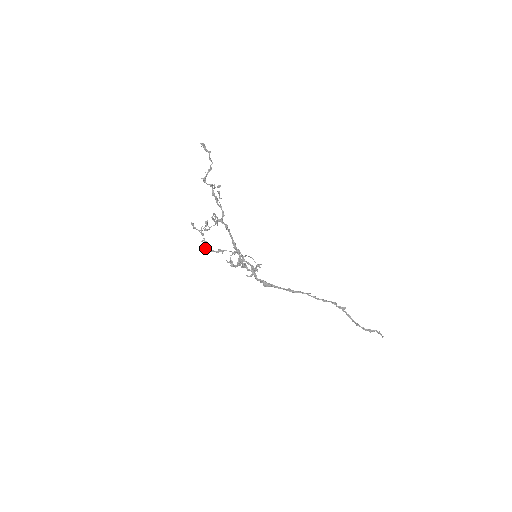
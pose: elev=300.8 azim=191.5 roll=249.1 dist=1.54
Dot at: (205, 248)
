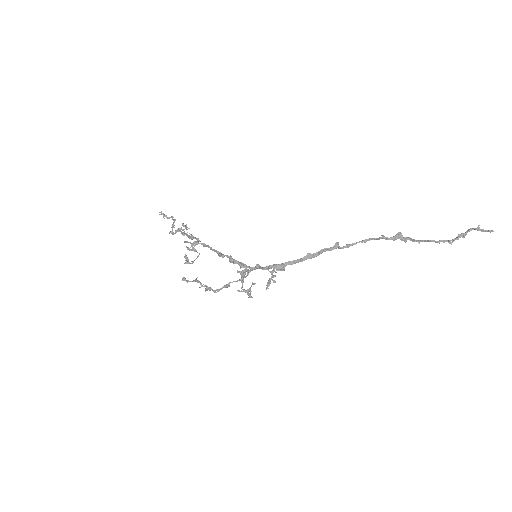
Dot at: (205, 290)
